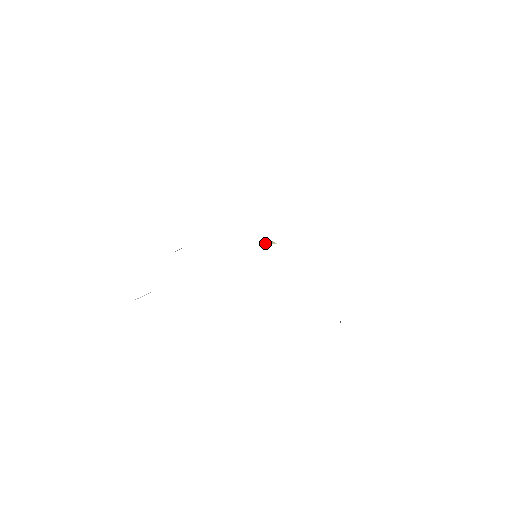
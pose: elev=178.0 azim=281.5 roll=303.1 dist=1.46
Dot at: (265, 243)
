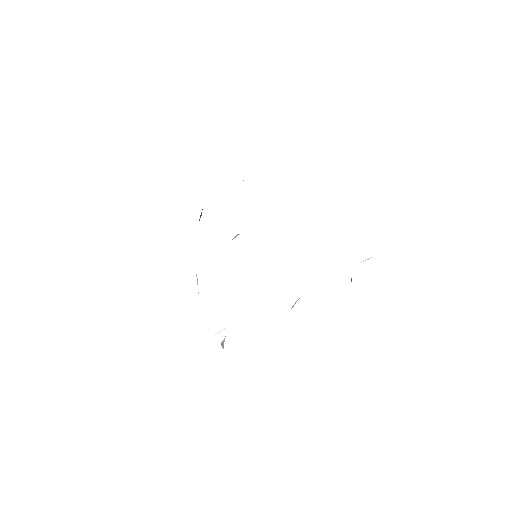
Dot at: occluded
